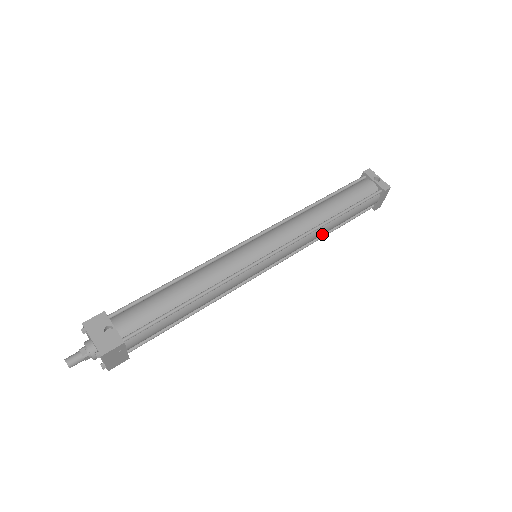
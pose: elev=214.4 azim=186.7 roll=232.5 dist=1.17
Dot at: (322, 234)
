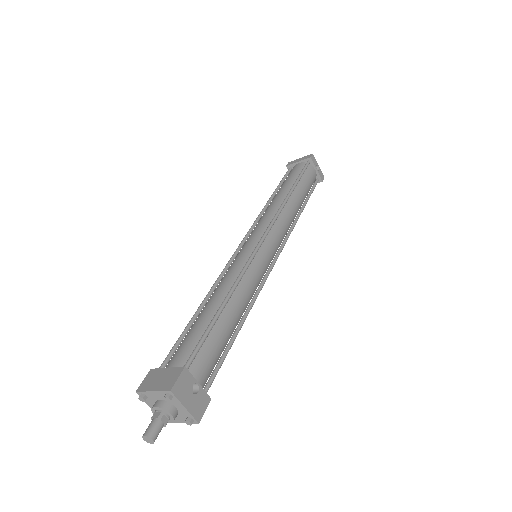
Dot at: occluded
